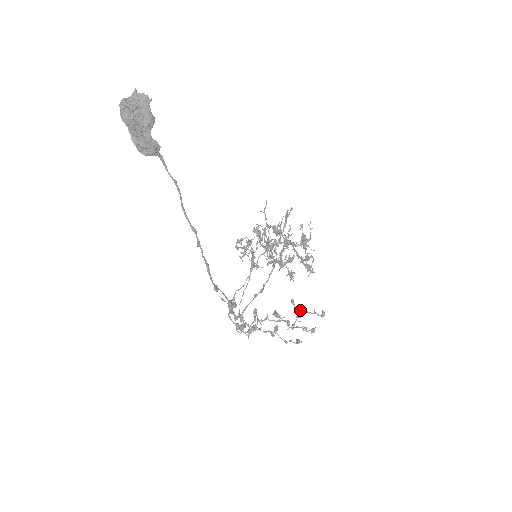
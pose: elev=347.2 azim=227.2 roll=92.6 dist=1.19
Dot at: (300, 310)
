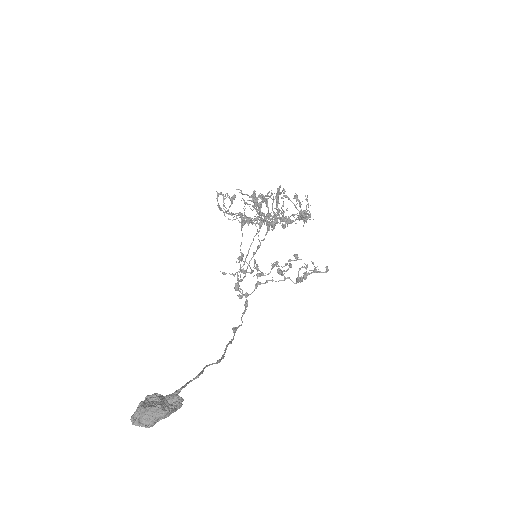
Dot at: (305, 274)
